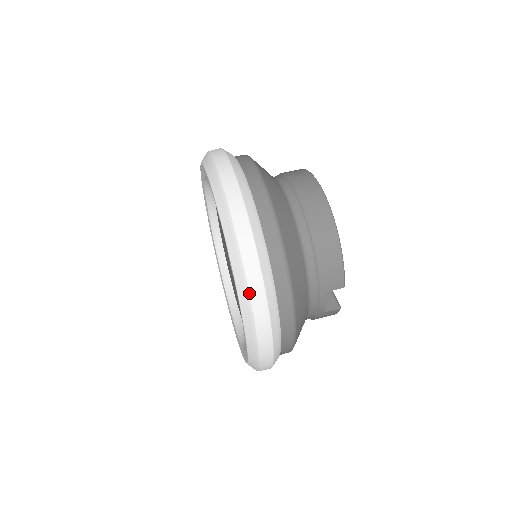
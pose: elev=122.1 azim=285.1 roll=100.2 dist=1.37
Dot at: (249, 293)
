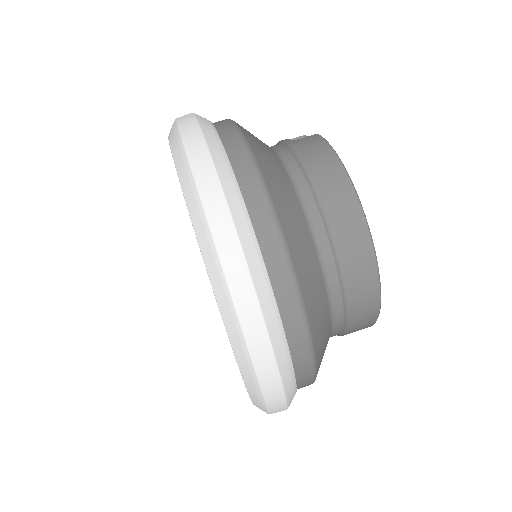
Dot at: occluded
